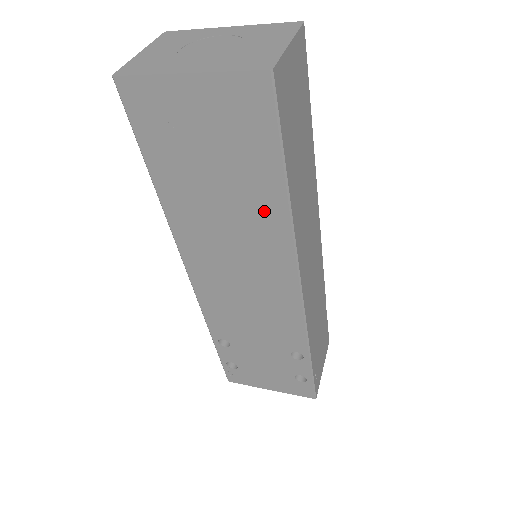
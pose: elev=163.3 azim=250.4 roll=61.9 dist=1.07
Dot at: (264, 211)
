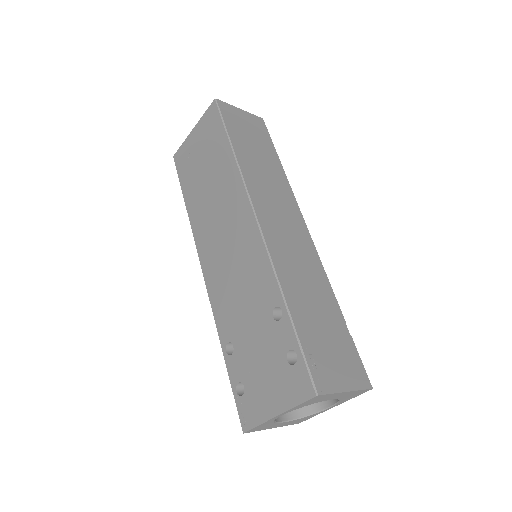
Dot at: (226, 171)
